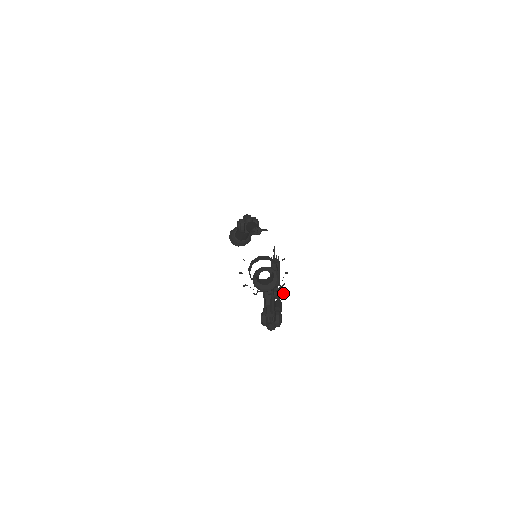
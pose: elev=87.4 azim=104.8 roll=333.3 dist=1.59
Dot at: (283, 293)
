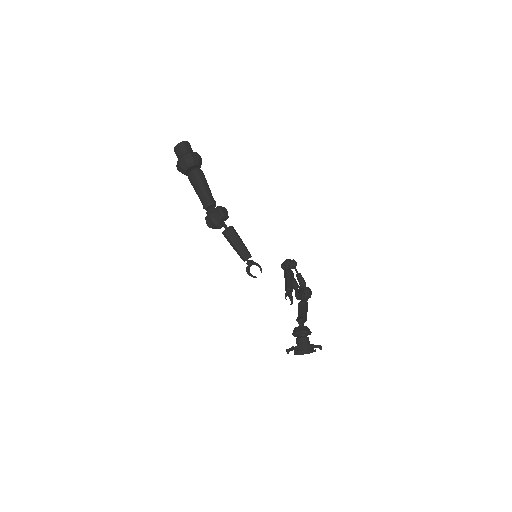
Dot at: (295, 262)
